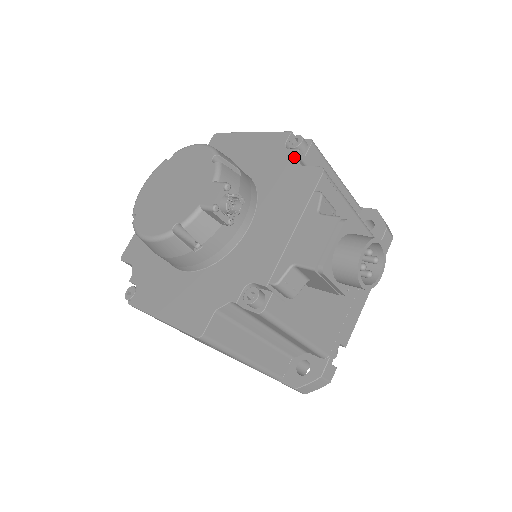
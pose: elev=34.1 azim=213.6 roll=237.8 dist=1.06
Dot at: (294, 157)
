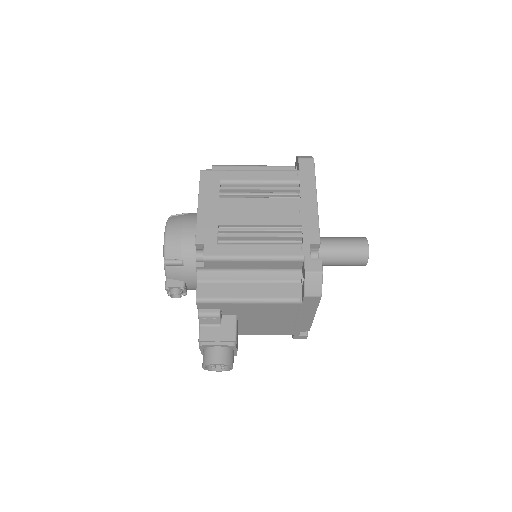
Dot at: (196, 270)
